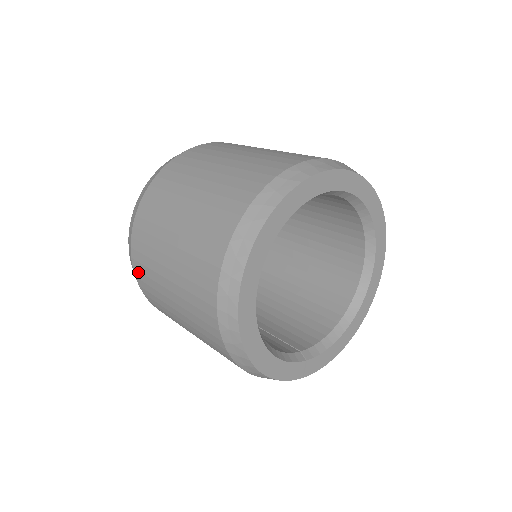
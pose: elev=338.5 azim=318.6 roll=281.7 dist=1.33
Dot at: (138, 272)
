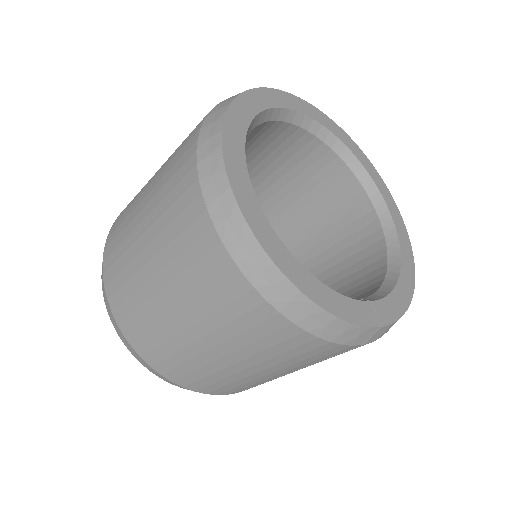
Dot at: (124, 321)
